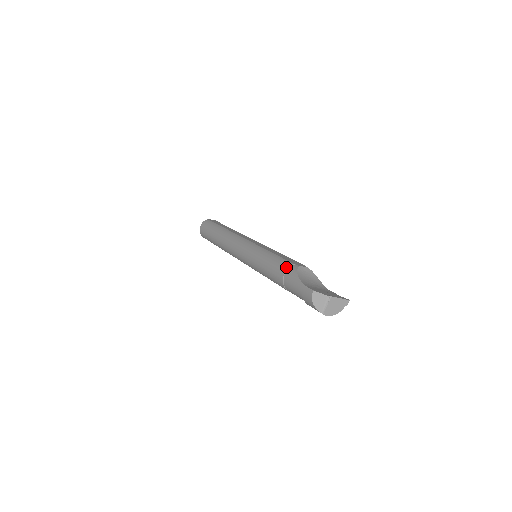
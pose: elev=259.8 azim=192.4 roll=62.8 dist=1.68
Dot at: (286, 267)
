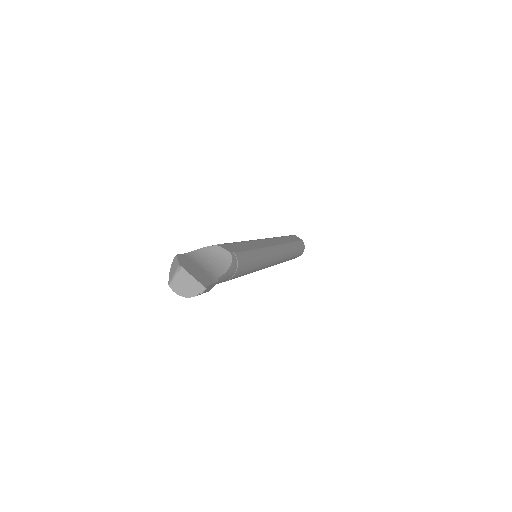
Dot at: occluded
